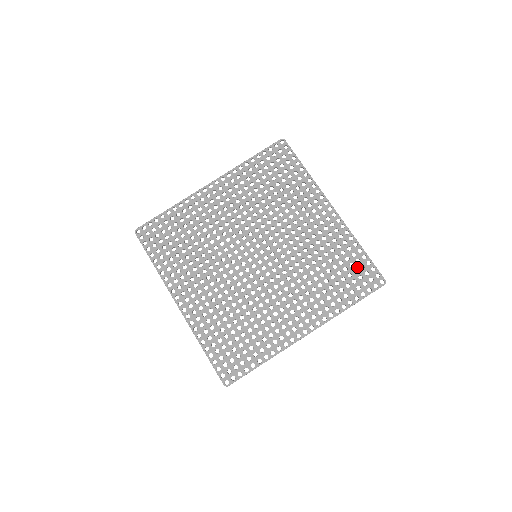
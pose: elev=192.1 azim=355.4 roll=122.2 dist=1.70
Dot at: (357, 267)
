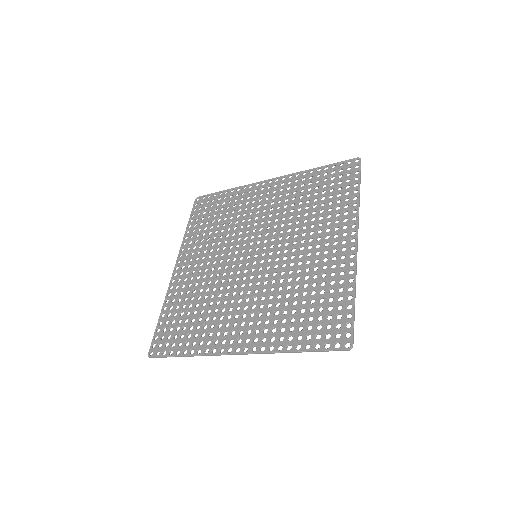
Dot at: (330, 176)
